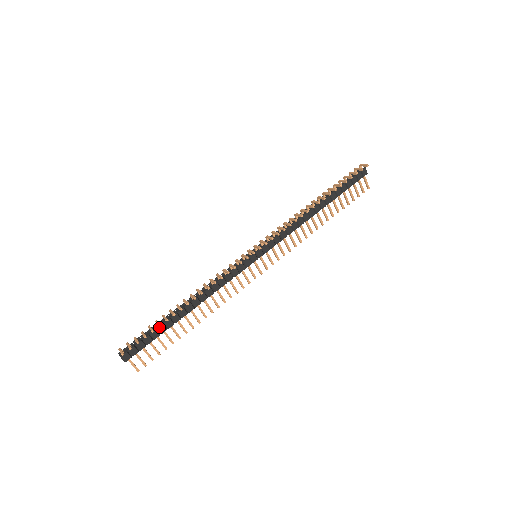
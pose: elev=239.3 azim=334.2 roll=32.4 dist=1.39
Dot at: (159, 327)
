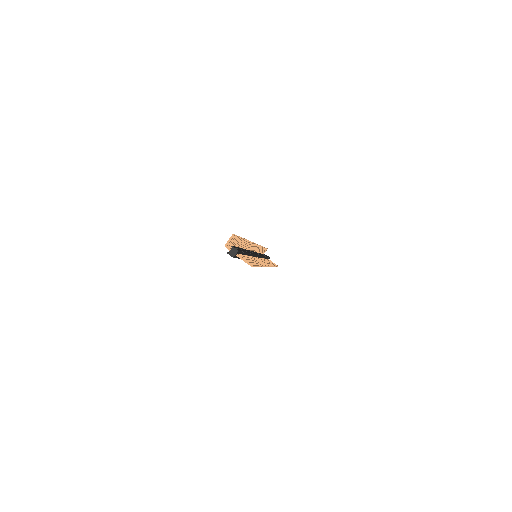
Dot at: occluded
